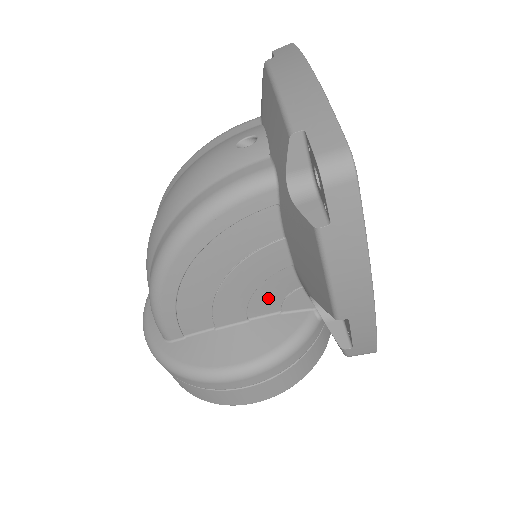
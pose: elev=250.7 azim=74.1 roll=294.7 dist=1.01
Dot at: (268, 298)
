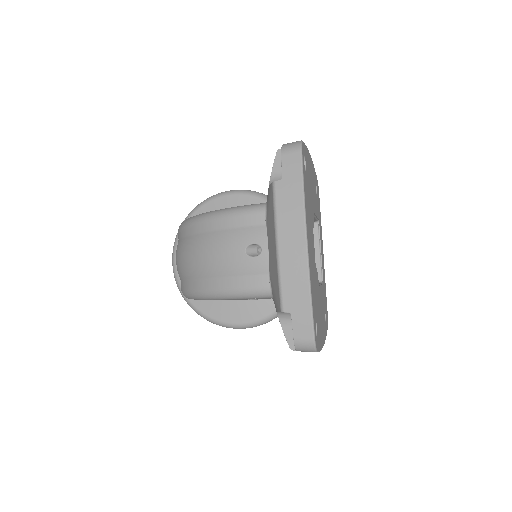
Dot at: occluded
